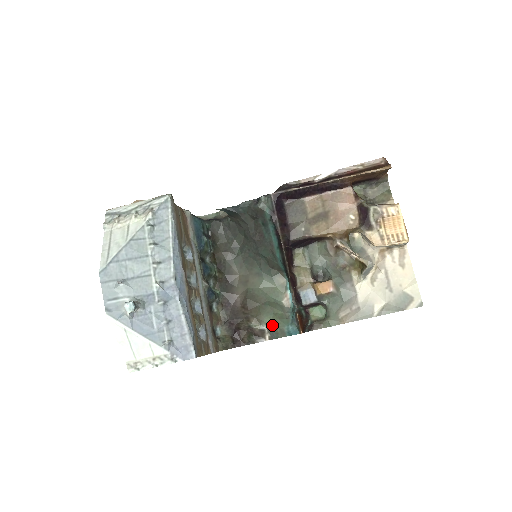
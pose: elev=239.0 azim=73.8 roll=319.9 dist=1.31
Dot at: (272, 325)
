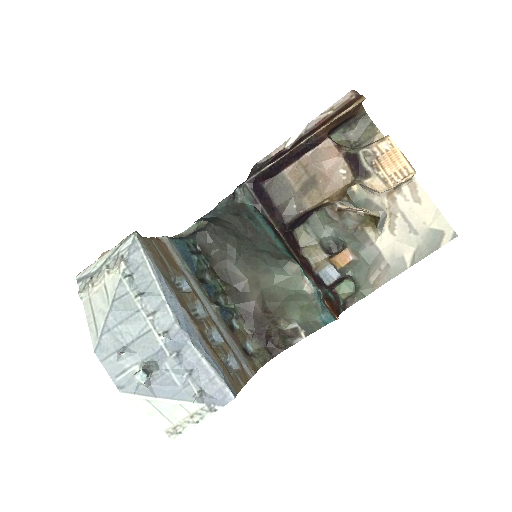
Dot at: (303, 320)
